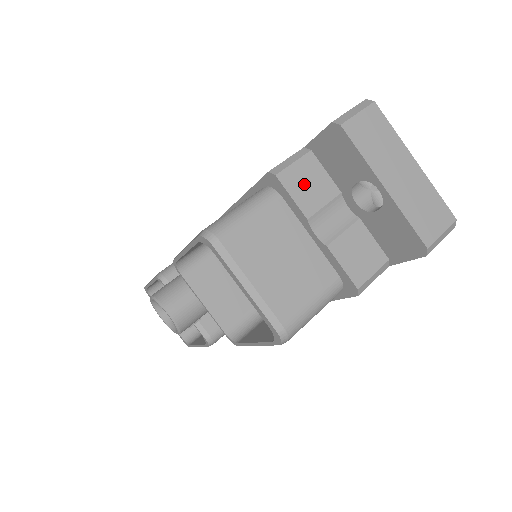
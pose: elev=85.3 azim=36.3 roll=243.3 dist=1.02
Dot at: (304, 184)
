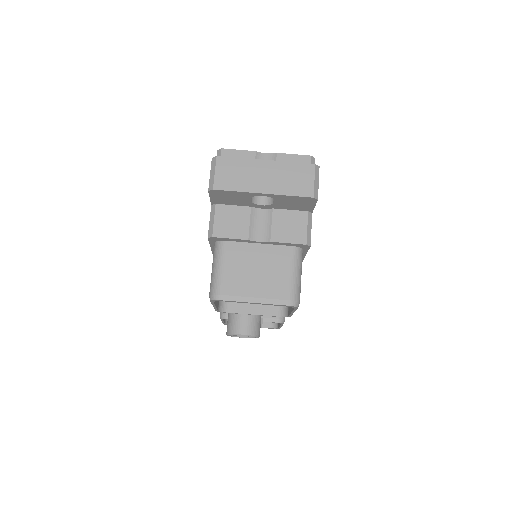
Dot at: (229, 225)
